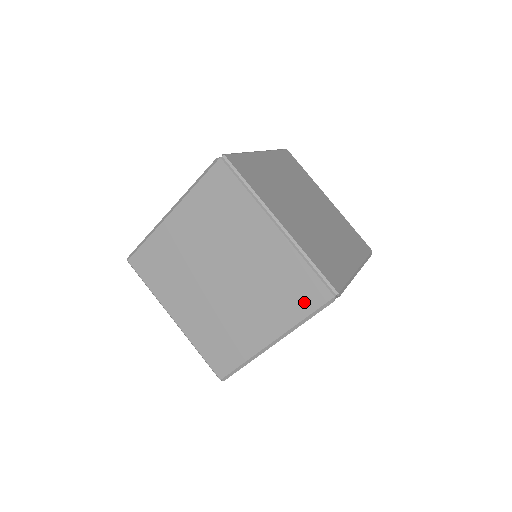
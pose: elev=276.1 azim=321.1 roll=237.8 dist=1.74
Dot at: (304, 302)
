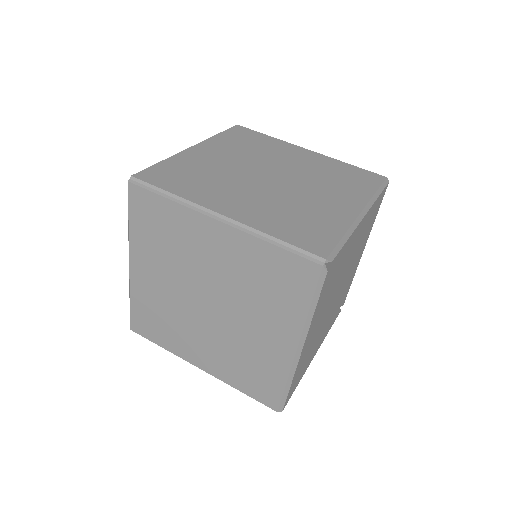
Dot at: (297, 289)
